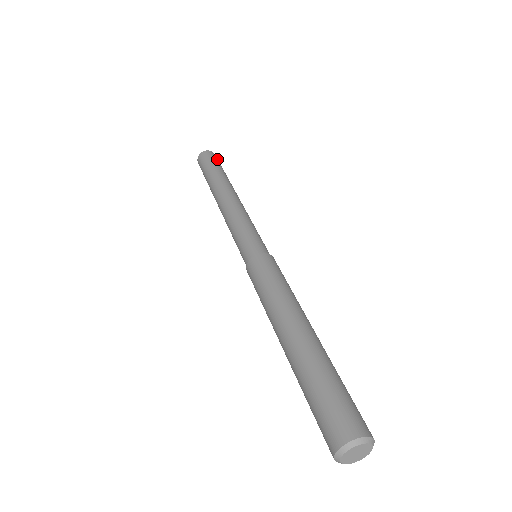
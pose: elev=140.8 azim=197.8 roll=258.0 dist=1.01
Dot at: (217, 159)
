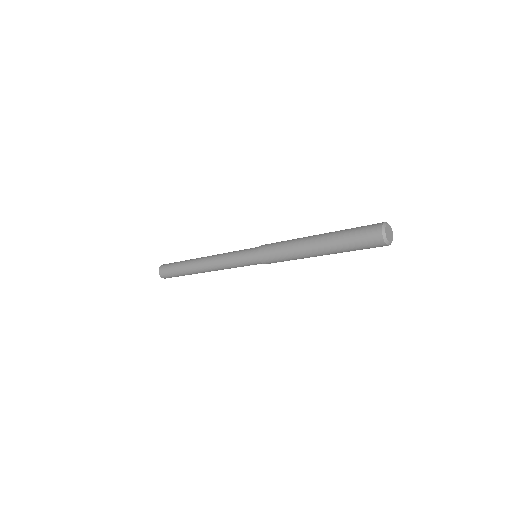
Dot at: occluded
